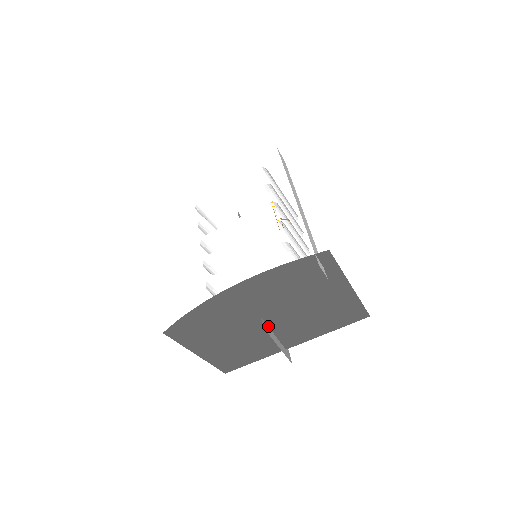
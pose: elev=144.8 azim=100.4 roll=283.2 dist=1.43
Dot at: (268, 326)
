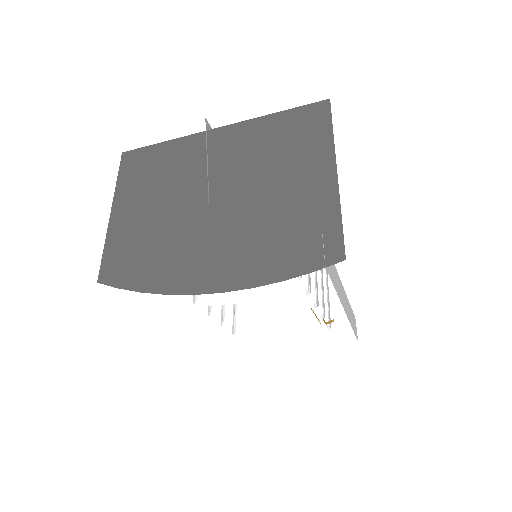
Dot at: occluded
